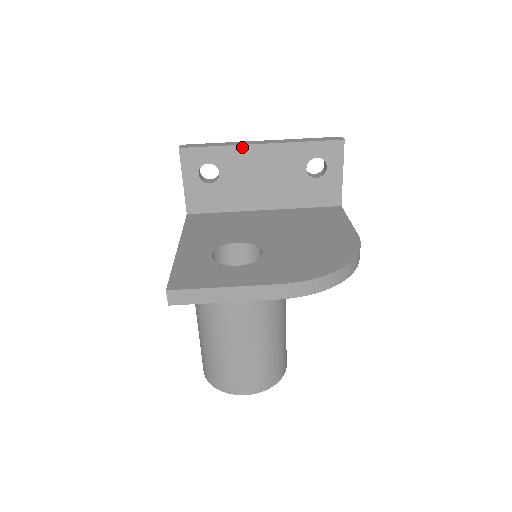
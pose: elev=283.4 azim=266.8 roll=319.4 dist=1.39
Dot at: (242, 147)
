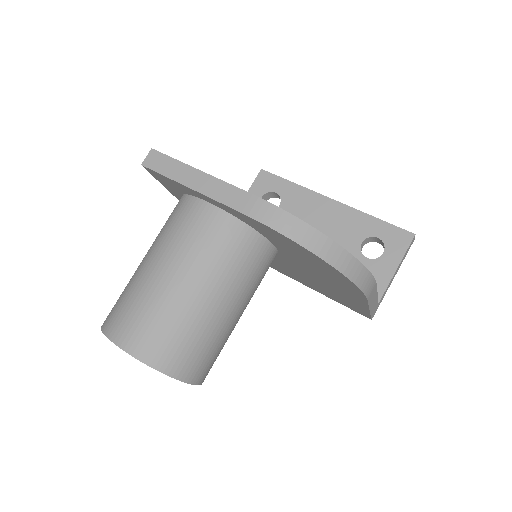
Dot at: (314, 193)
